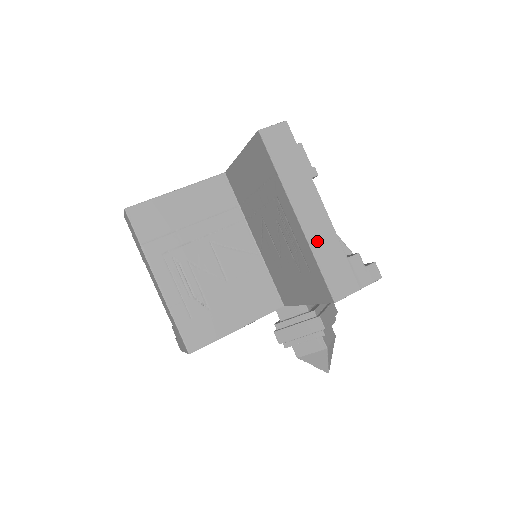
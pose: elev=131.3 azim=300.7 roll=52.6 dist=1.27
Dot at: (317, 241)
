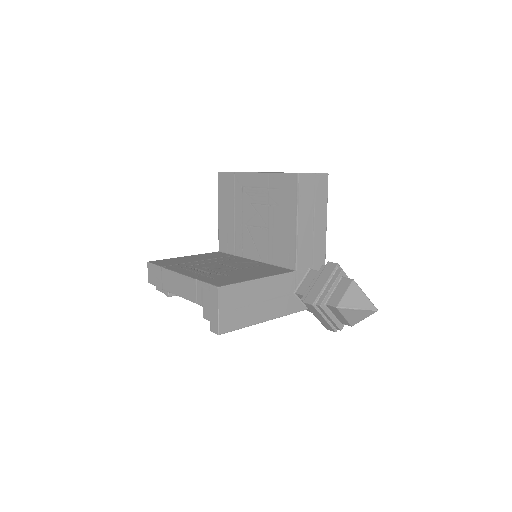
Dot at: occluded
